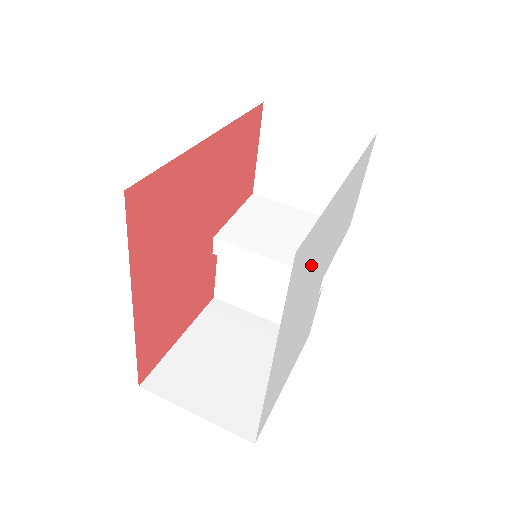
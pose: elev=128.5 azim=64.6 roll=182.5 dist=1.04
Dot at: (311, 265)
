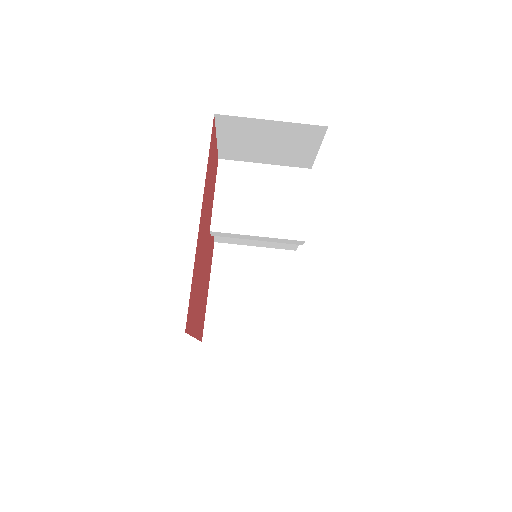
Dot at: occluded
